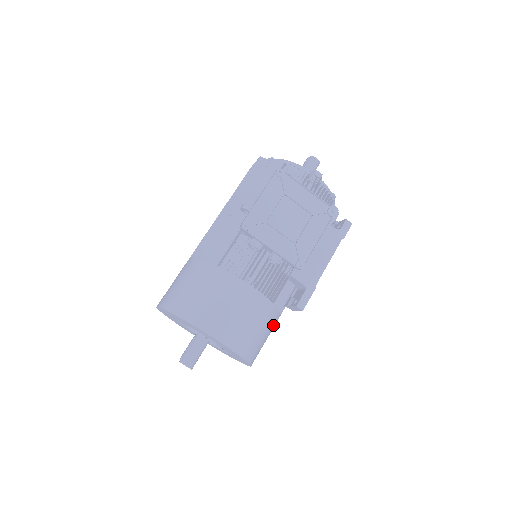
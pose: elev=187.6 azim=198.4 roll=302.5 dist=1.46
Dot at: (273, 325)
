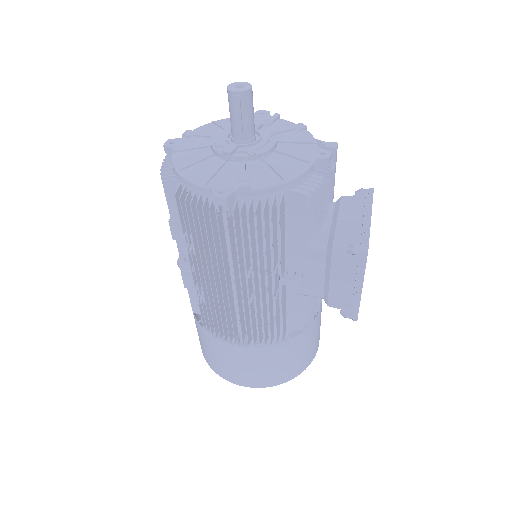
Dot at: occluded
